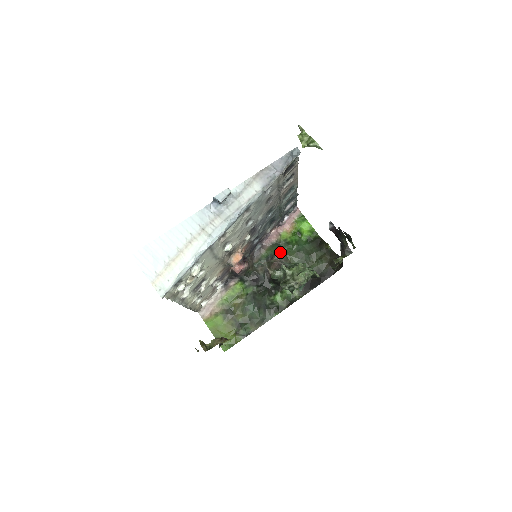
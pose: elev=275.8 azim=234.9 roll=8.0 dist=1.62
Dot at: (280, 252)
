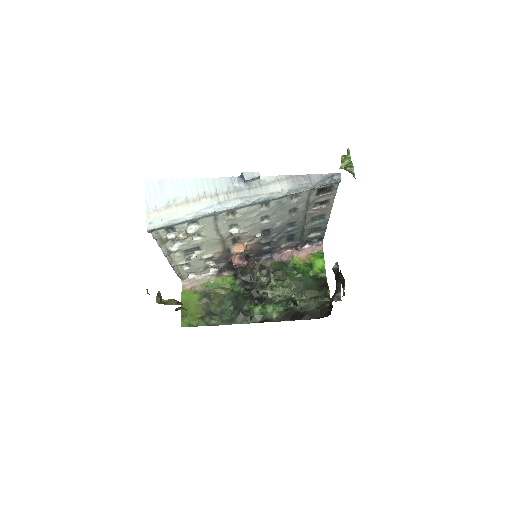
Dot at: (283, 271)
